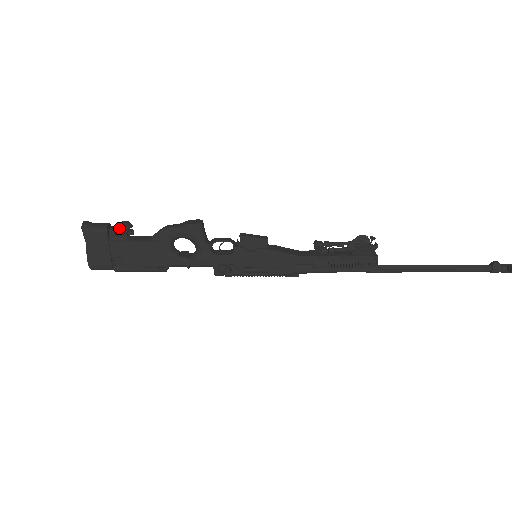
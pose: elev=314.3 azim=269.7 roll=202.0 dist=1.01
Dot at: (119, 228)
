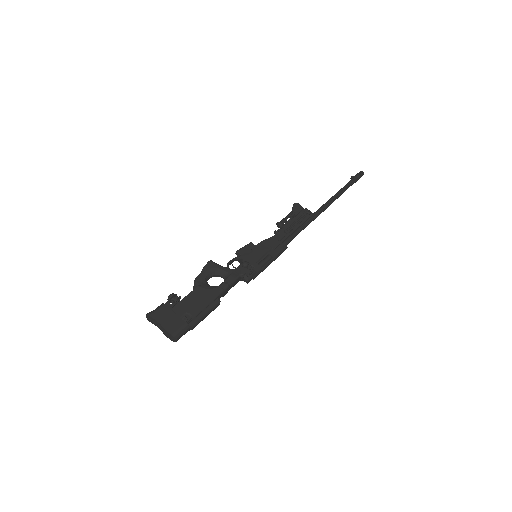
Dot at: (170, 297)
